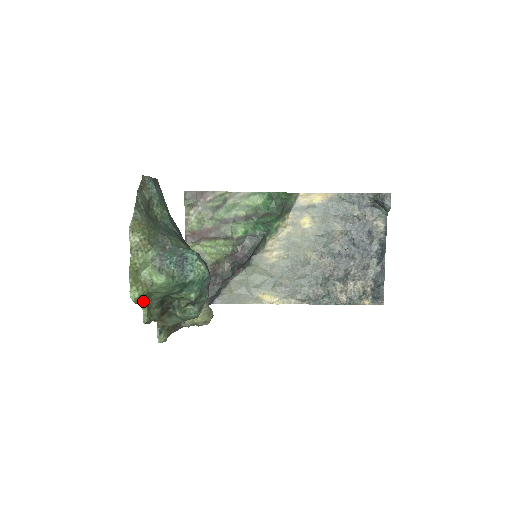
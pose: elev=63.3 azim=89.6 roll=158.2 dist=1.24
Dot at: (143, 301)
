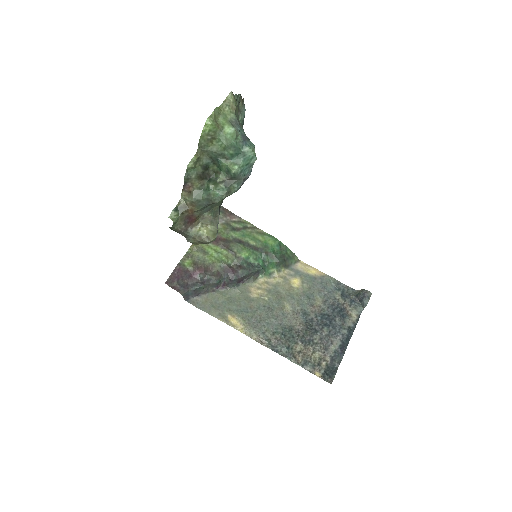
Dot at: (203, 144)
